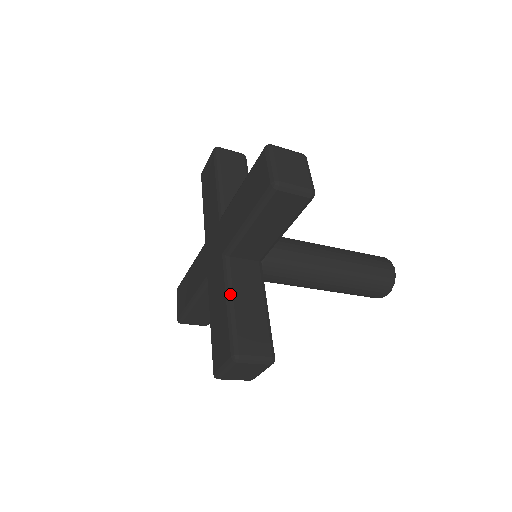
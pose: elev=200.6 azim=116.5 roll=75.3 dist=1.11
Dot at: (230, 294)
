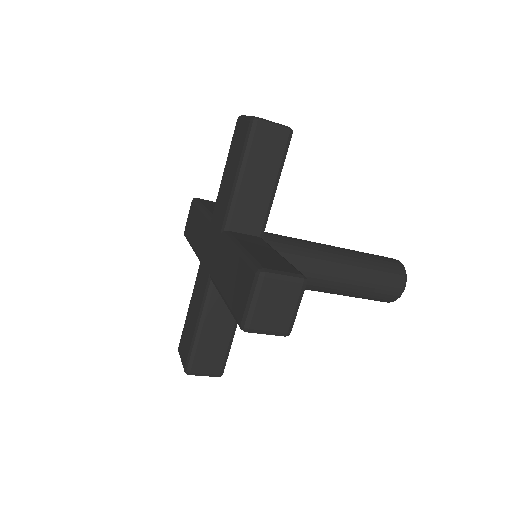
Dot at: (238, 244)
